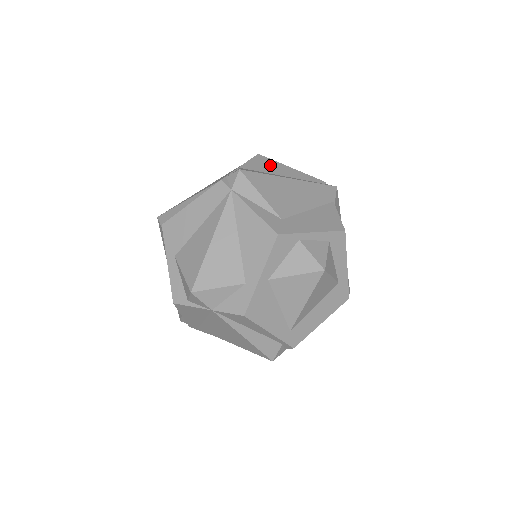
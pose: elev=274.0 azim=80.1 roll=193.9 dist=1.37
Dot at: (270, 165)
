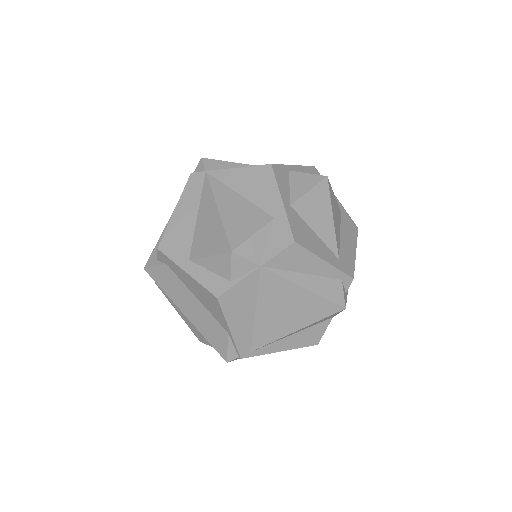
Dot at: occluded
